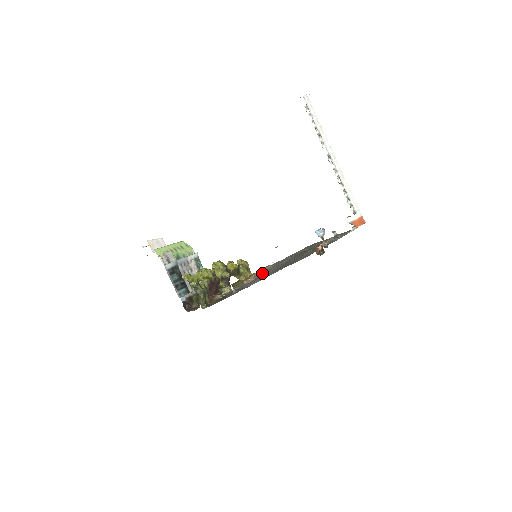
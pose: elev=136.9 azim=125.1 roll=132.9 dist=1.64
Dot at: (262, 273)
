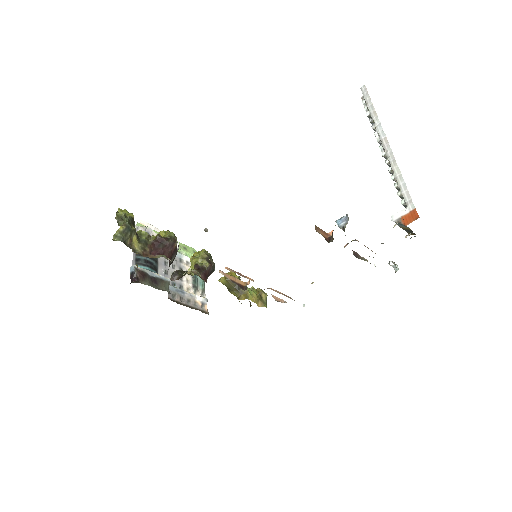
Dot at: occluded
